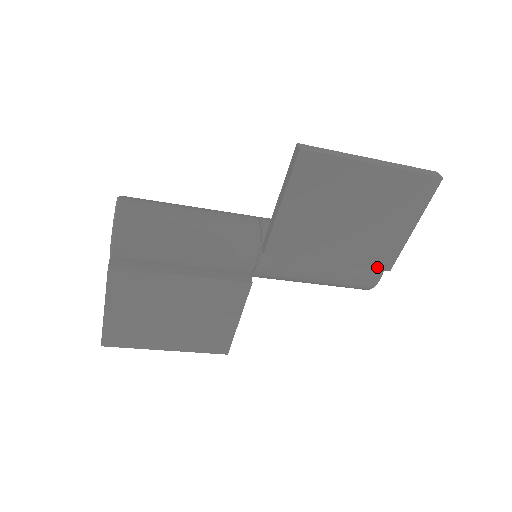
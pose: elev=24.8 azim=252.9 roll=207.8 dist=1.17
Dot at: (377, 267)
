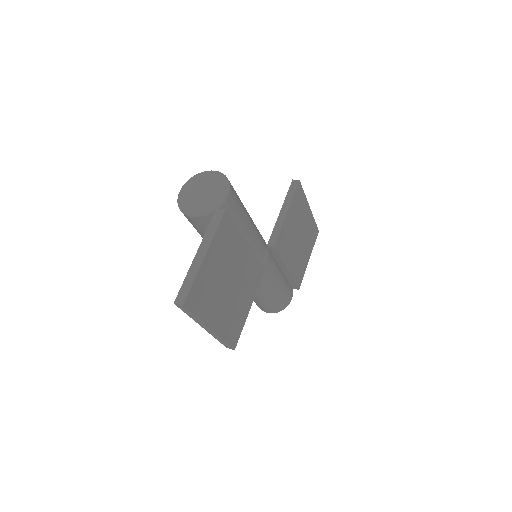
Dot at: (297, 284)
